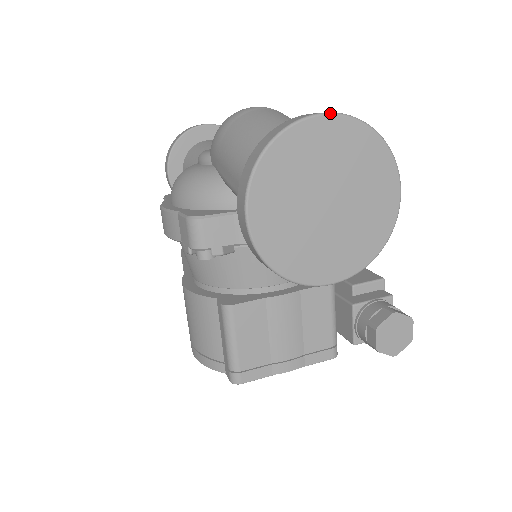
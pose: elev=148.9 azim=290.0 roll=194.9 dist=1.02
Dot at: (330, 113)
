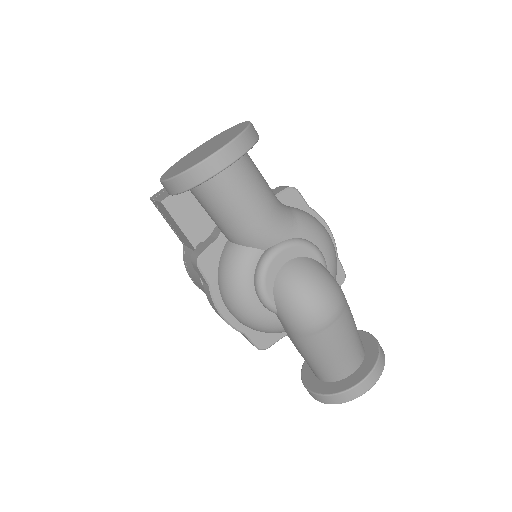
Dot at: occluded
